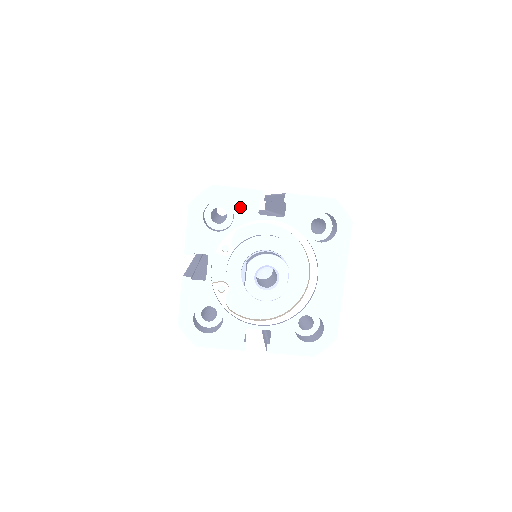
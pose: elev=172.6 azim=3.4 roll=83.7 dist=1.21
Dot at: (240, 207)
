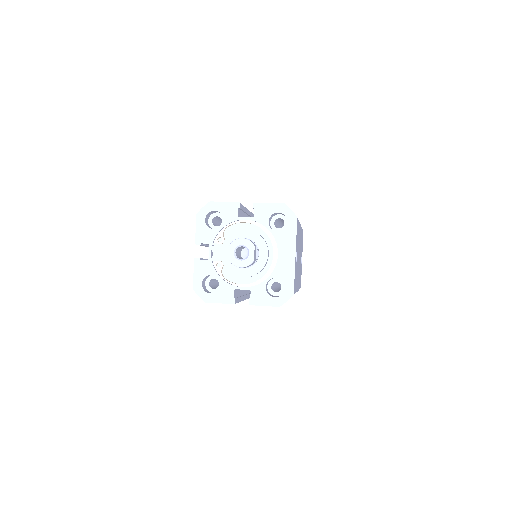
Dot at: (227, 213)
